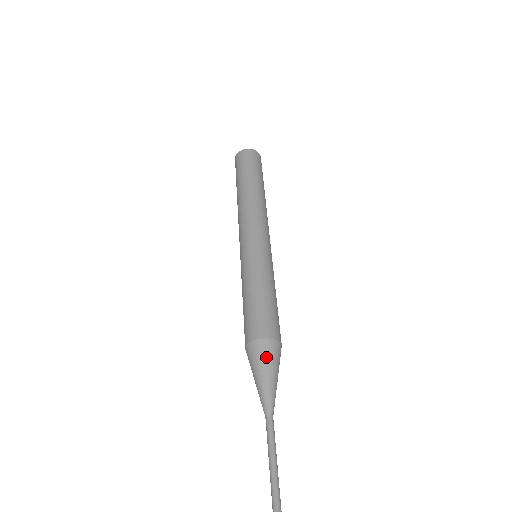
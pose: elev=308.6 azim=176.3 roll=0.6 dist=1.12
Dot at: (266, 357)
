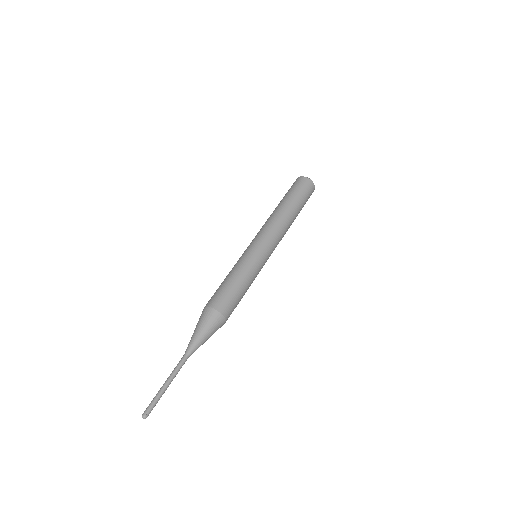
Dot at: (214, 325)
